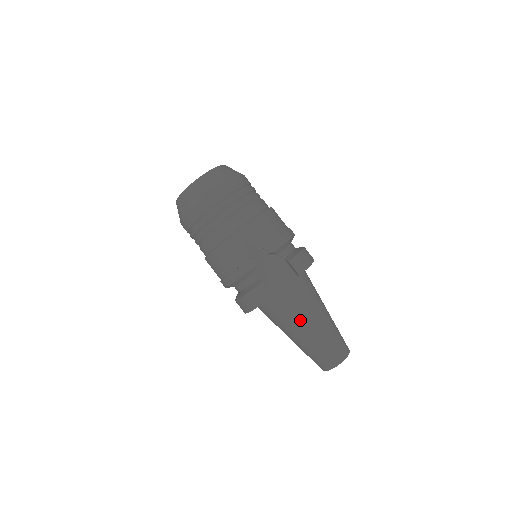
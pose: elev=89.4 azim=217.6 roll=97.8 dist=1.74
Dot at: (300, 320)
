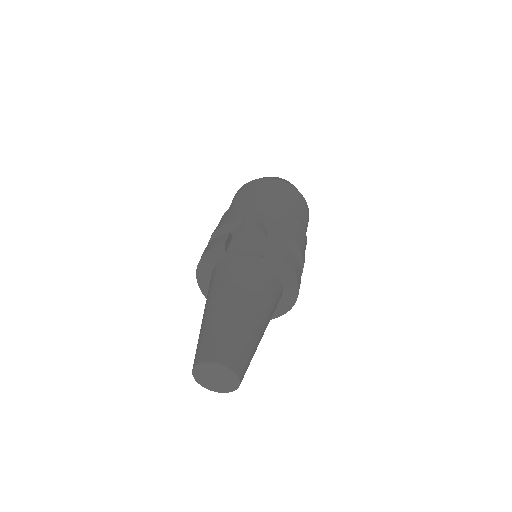
Dot at: (225, 291)
